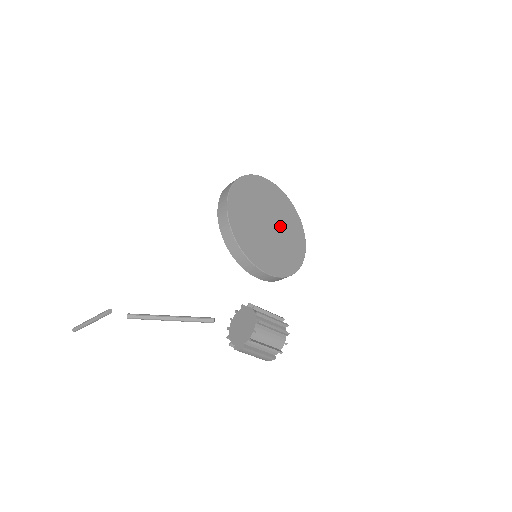
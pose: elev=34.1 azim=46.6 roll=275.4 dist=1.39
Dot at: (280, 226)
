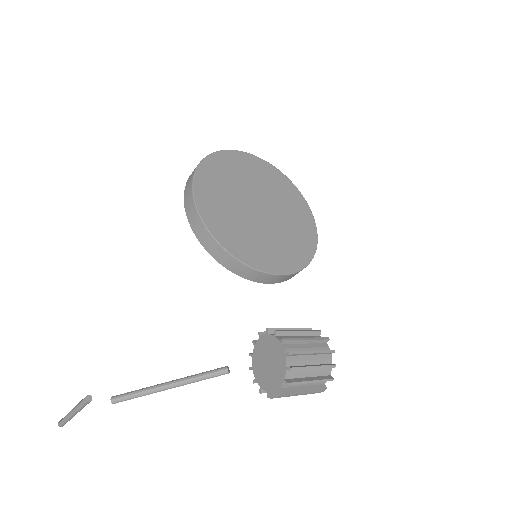
Dot at: (274, 205)
